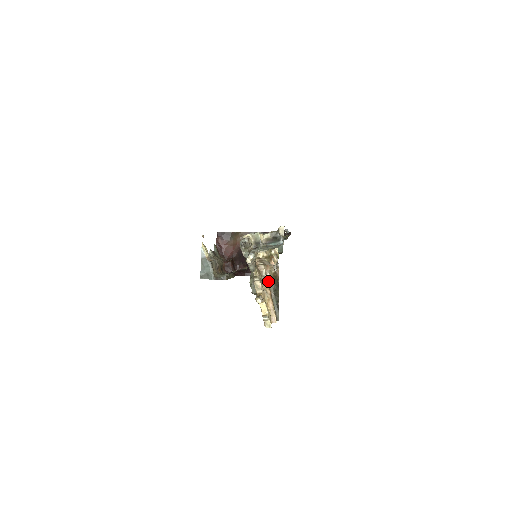
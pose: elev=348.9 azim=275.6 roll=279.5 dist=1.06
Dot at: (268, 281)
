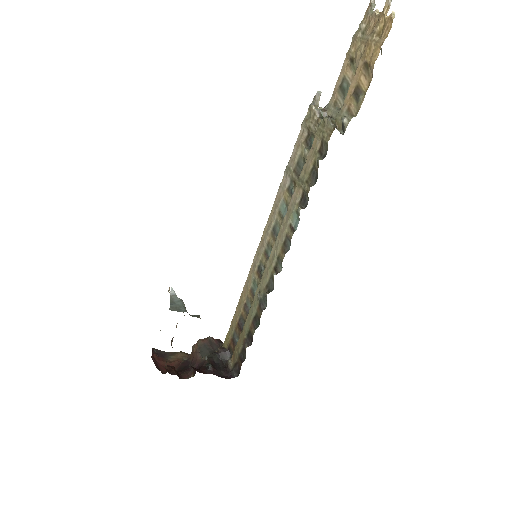
Dot at: occluded
